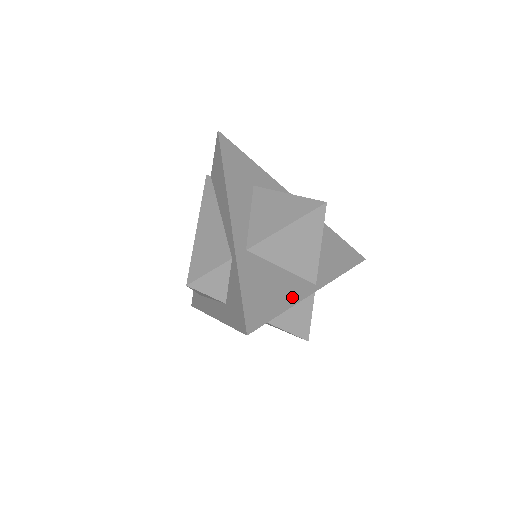
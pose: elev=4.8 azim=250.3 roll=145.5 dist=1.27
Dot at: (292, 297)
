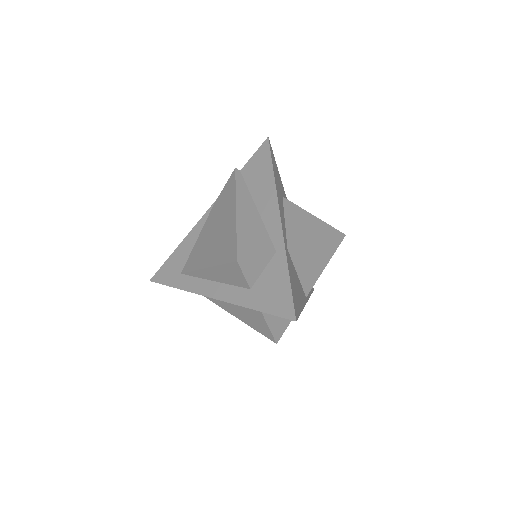
Dot at: (302, 301)
